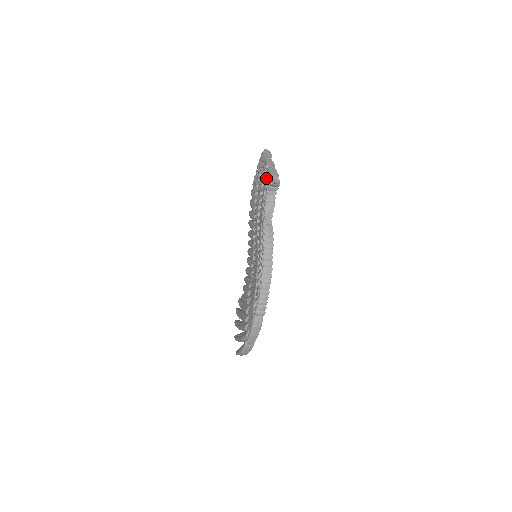
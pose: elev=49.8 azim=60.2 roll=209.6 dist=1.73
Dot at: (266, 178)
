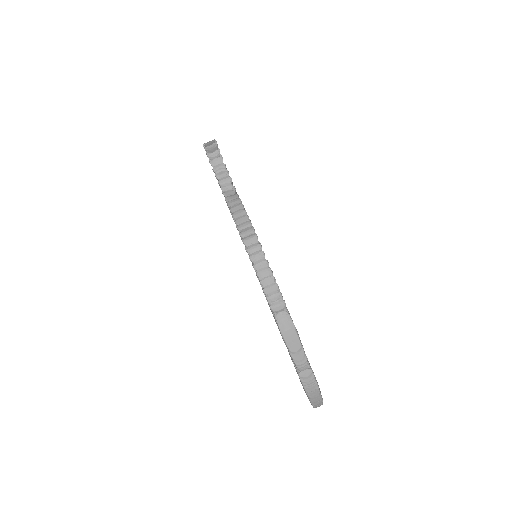
Dot at: occluded
